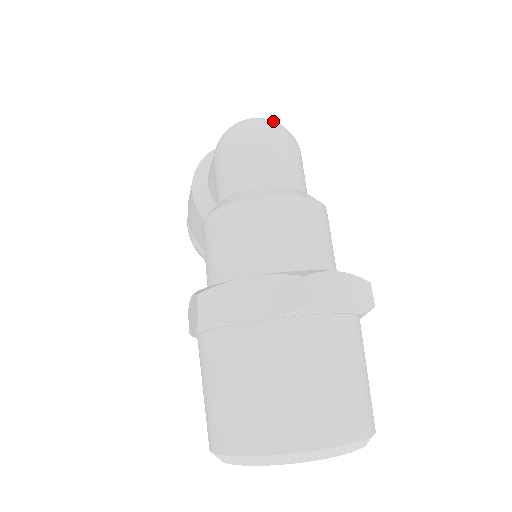
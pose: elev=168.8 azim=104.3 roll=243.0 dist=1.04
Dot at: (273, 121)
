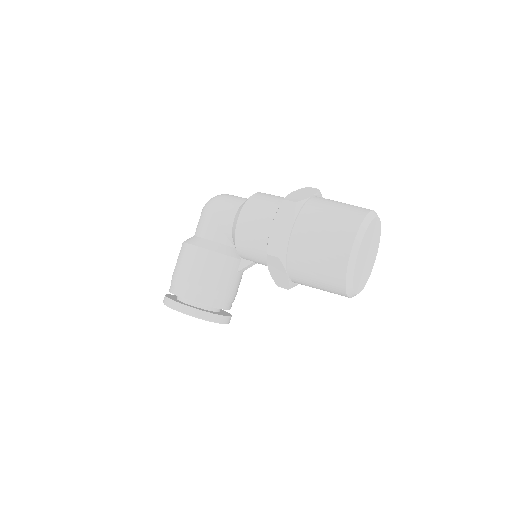
Dot at: occluded
